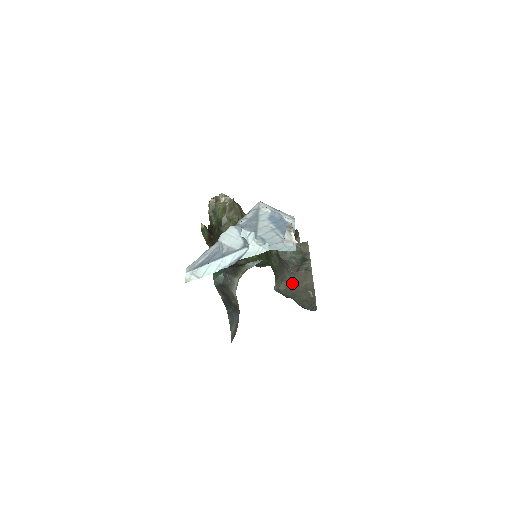
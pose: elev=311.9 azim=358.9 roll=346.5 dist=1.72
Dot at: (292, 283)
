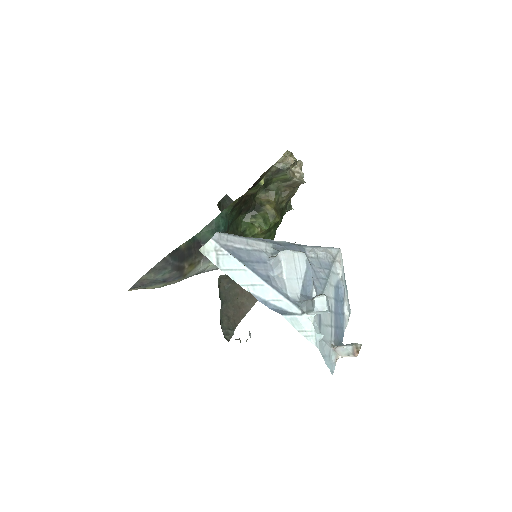
Dot at: (236, 288)
